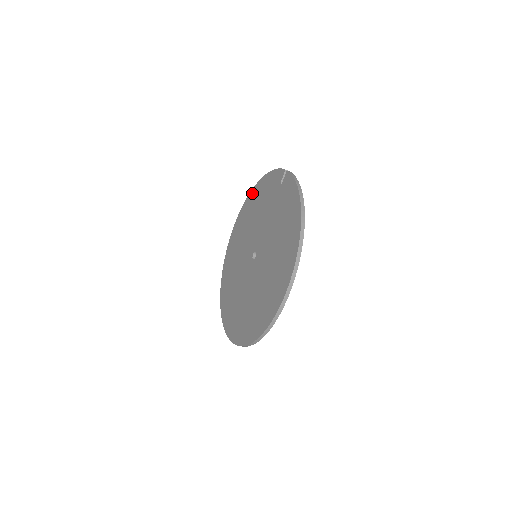
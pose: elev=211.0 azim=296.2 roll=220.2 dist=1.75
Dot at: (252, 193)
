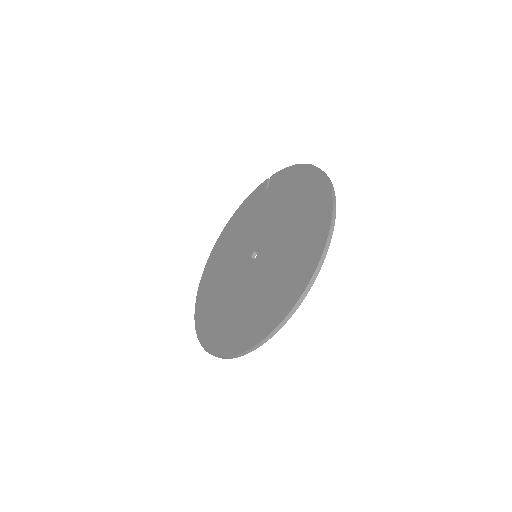
Dot at: (221, 236)
